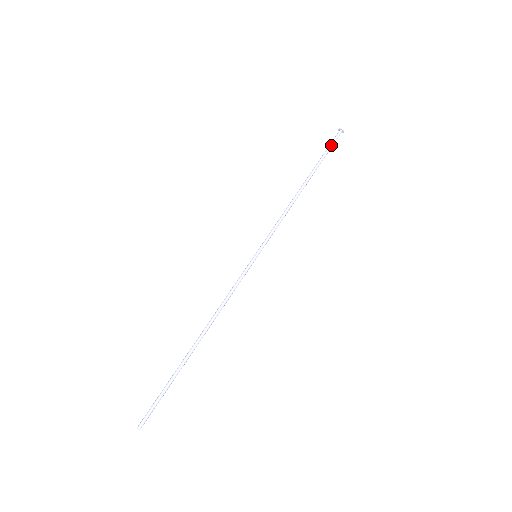
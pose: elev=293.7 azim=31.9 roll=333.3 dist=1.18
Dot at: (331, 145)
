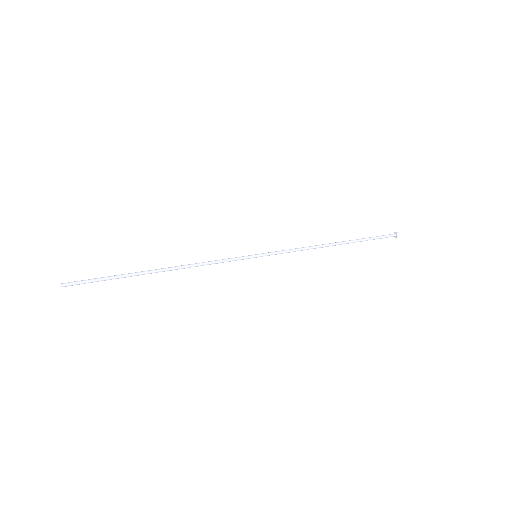
Dot at: (380, 237)
